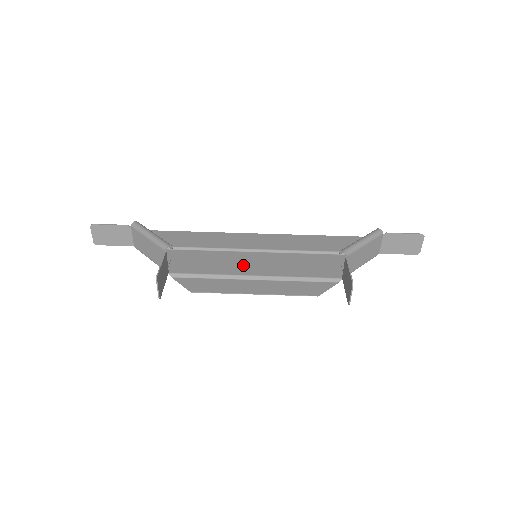
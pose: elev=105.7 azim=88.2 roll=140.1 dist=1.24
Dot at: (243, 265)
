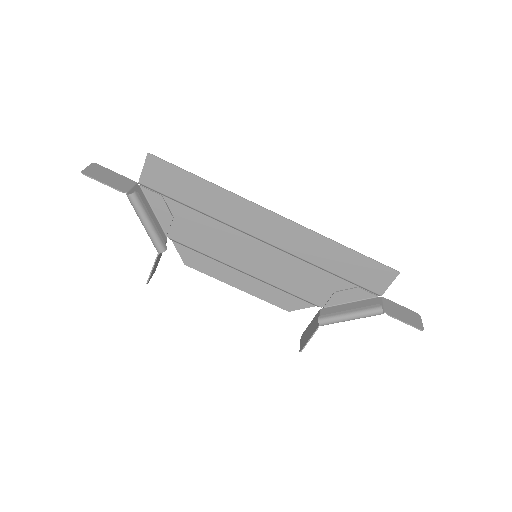
Dot at: (241, 256)
